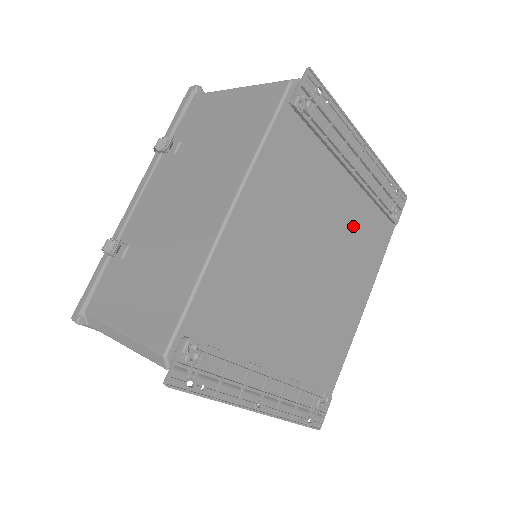
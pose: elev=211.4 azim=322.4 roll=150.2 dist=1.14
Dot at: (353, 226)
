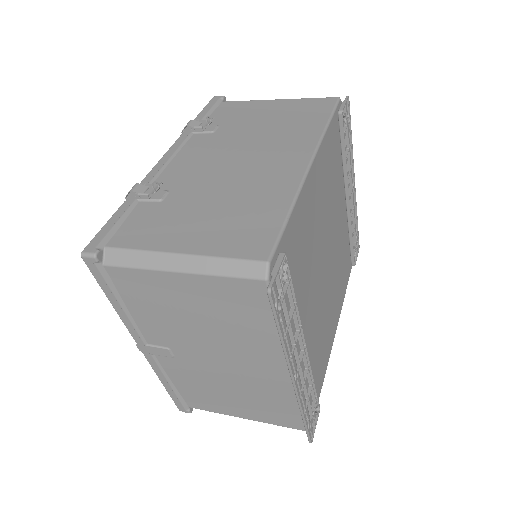
Dot at: (341, 246)
